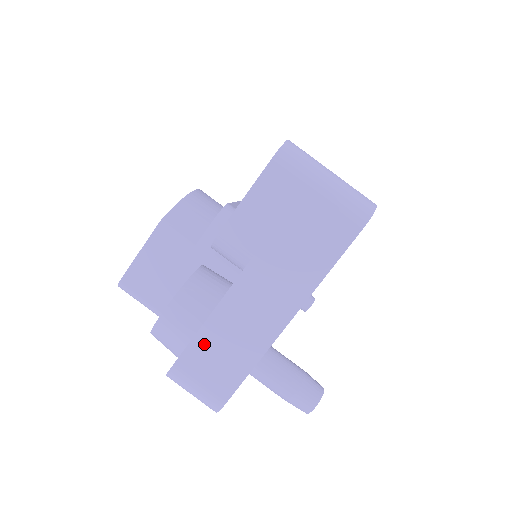
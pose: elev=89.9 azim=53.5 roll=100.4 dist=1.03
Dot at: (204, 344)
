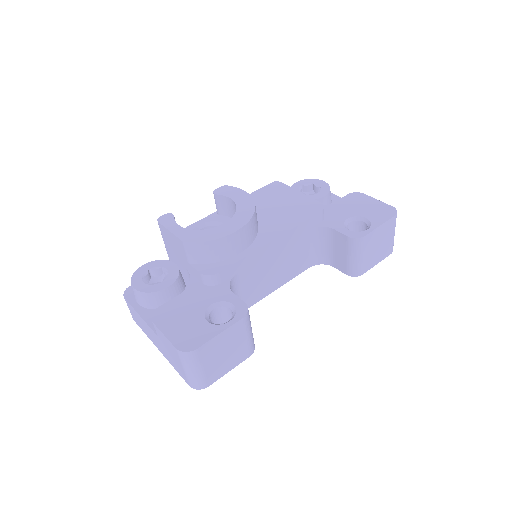
Dot at: (135, 312)
